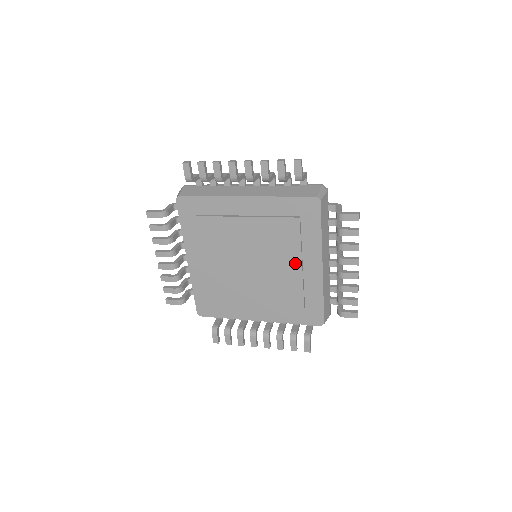
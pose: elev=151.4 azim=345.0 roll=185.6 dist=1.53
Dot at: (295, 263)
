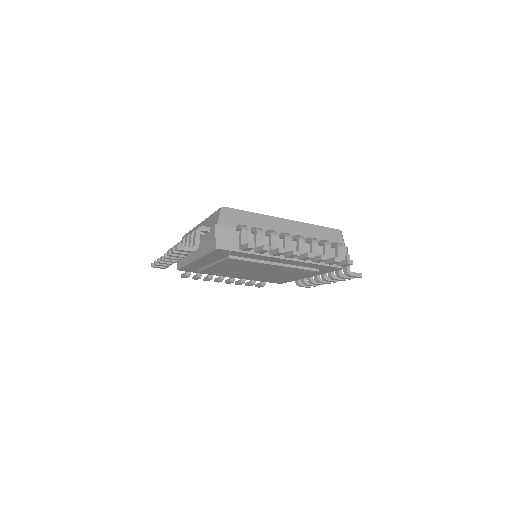
Dot at: (292, 277)
